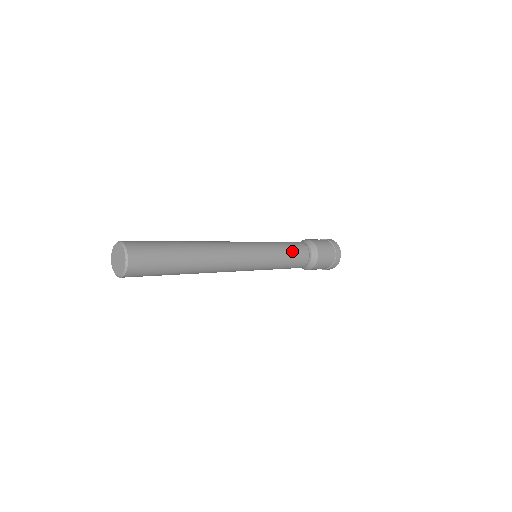
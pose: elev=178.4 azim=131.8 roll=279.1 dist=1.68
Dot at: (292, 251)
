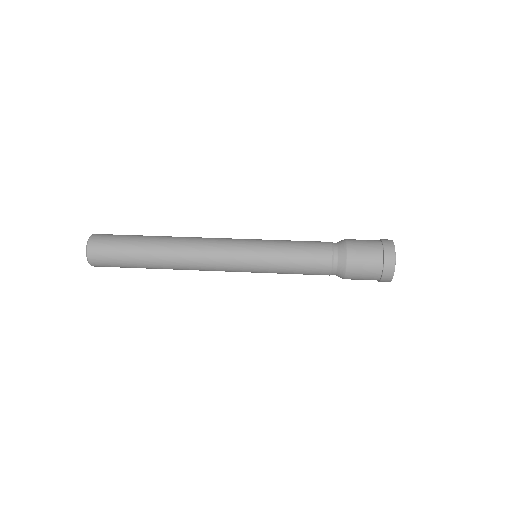
Dot at: (301, 264)
